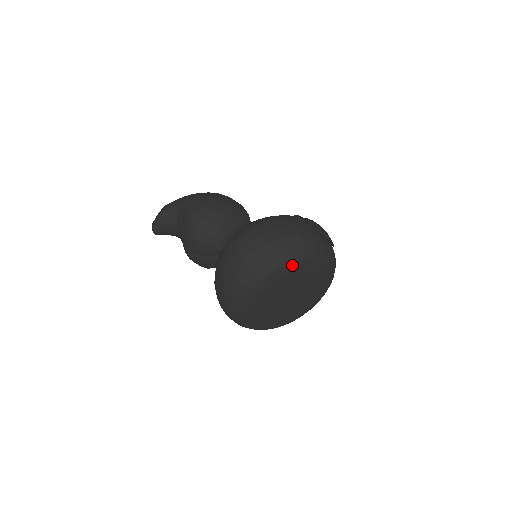
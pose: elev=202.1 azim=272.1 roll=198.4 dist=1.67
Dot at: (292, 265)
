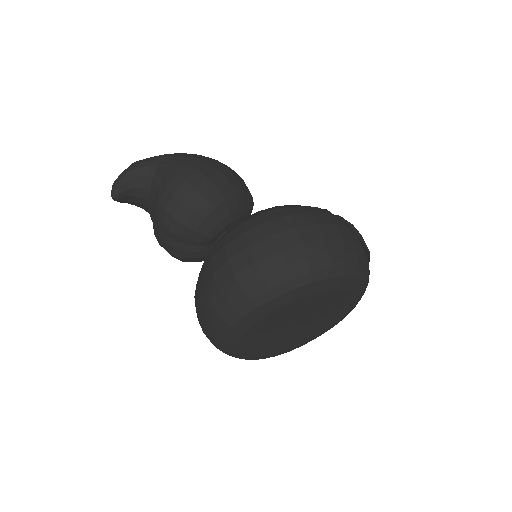
Dot at: (325, 282)
